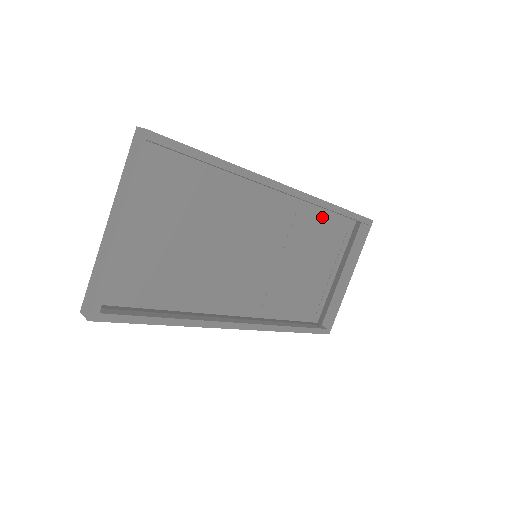
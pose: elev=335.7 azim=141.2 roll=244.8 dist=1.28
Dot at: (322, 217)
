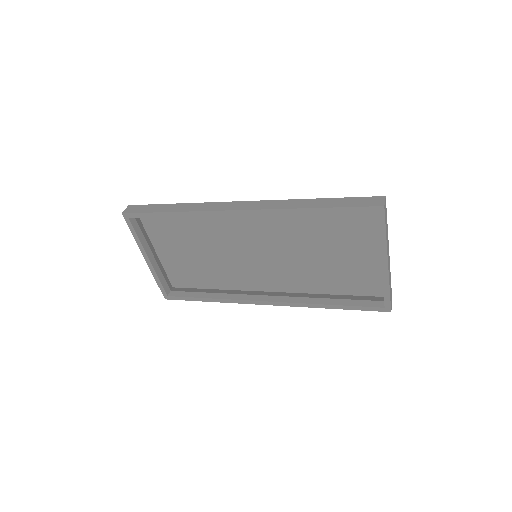
Dot at: (309, 215)
